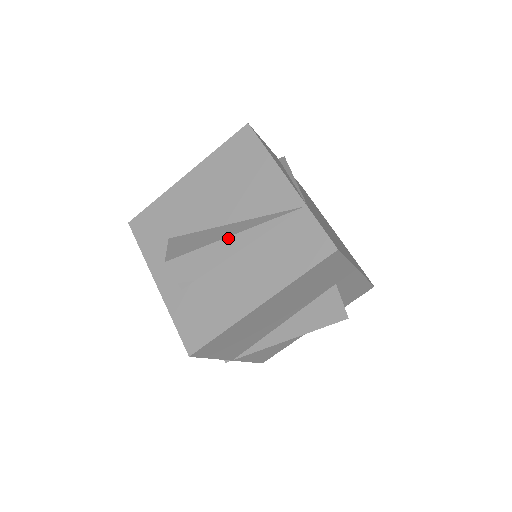
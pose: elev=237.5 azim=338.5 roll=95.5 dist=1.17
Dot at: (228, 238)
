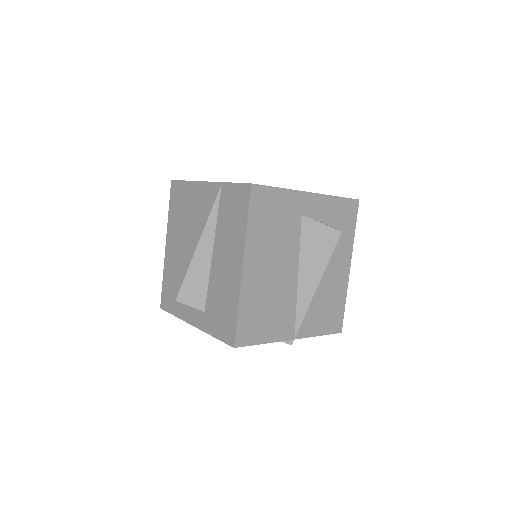
Dot at: (197, 249)
